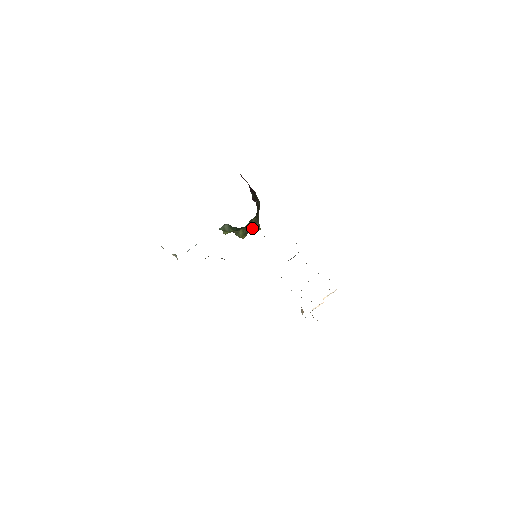
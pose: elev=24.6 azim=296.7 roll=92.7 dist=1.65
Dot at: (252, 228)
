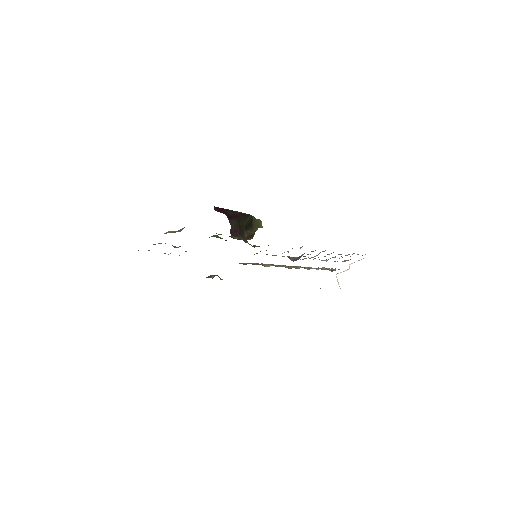
Dot at: occluded
